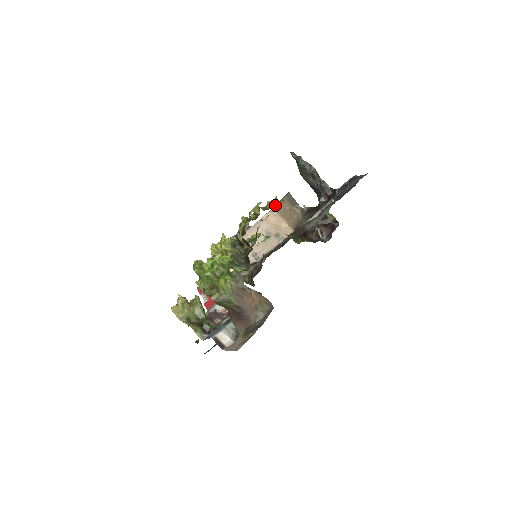
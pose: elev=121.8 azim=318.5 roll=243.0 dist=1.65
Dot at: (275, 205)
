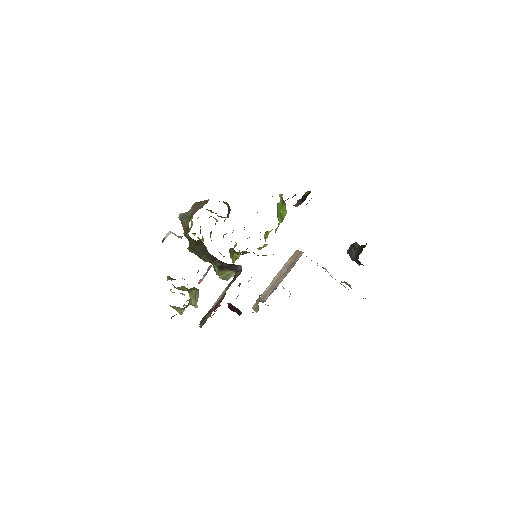
Dot at: occluded
